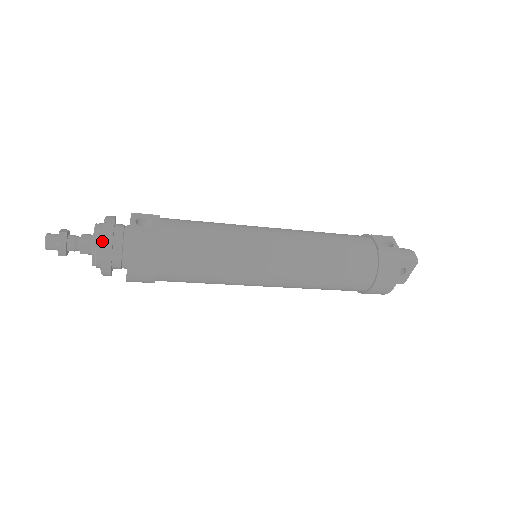
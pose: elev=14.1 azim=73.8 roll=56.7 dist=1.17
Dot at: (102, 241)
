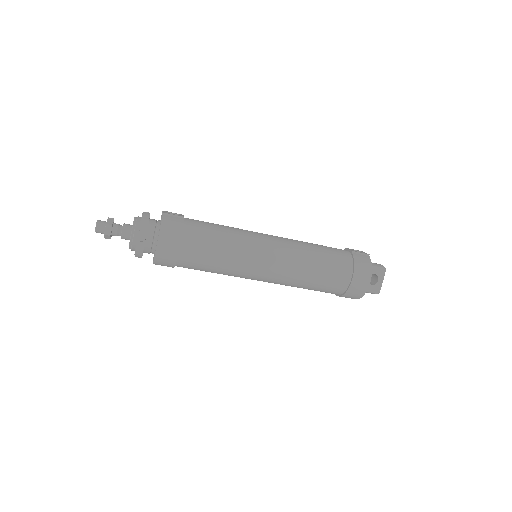
Dot at: (141, 219)
